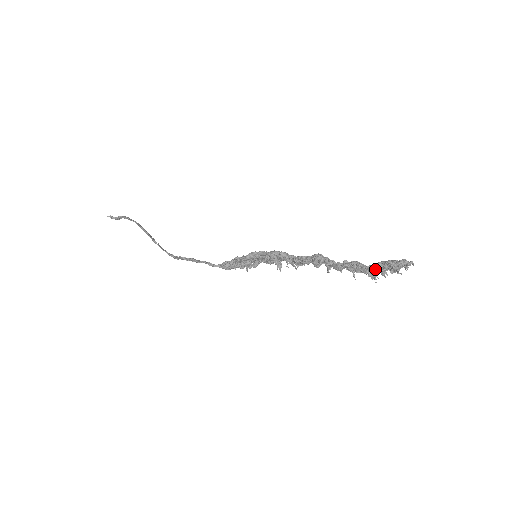
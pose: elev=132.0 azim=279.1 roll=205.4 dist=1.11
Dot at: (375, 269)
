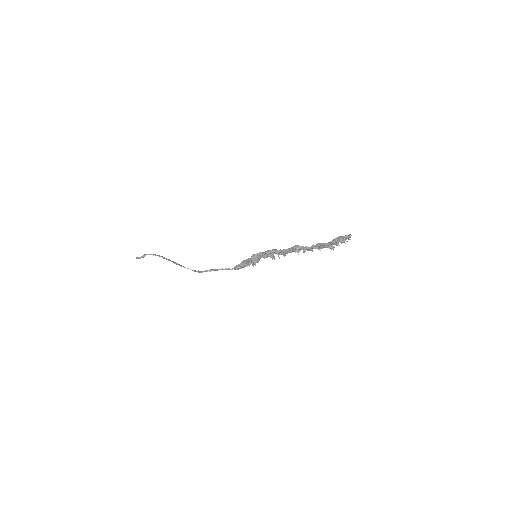
Dot at: (331, 244)
